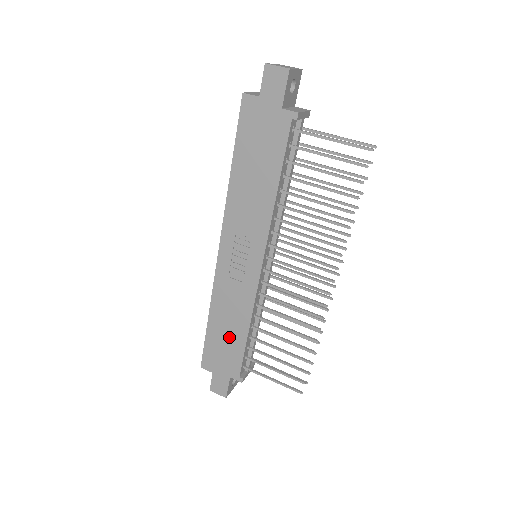
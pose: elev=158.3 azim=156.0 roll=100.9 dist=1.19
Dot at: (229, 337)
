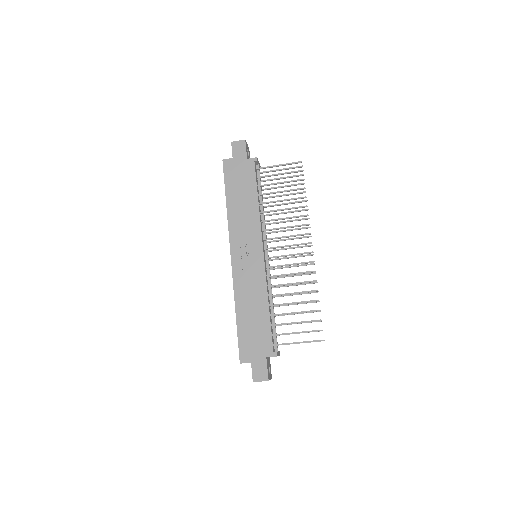
Dot at: (256, 321)
